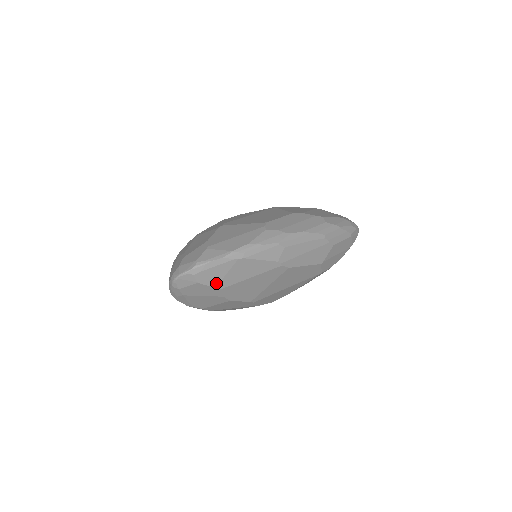
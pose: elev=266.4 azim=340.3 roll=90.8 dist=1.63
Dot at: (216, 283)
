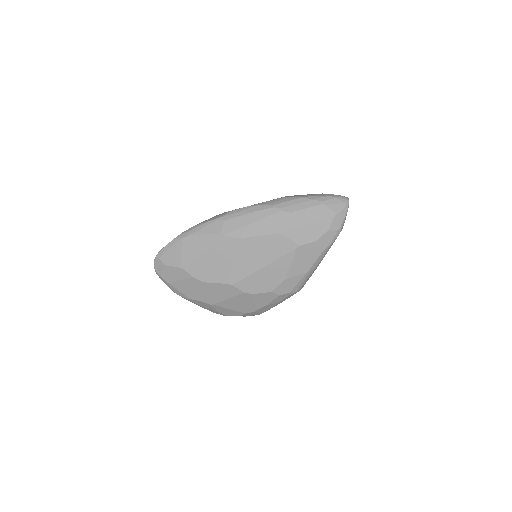
Dot at: (178, 263)
